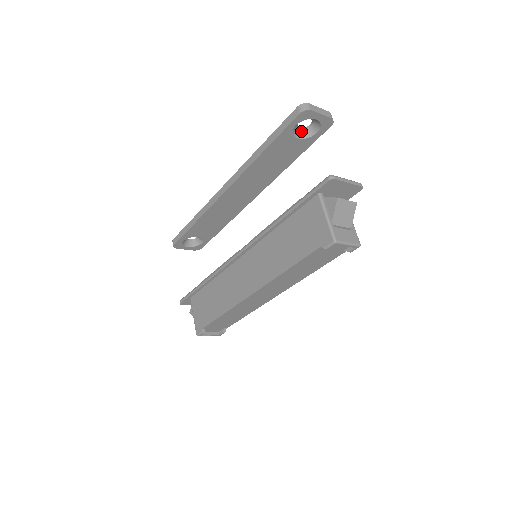
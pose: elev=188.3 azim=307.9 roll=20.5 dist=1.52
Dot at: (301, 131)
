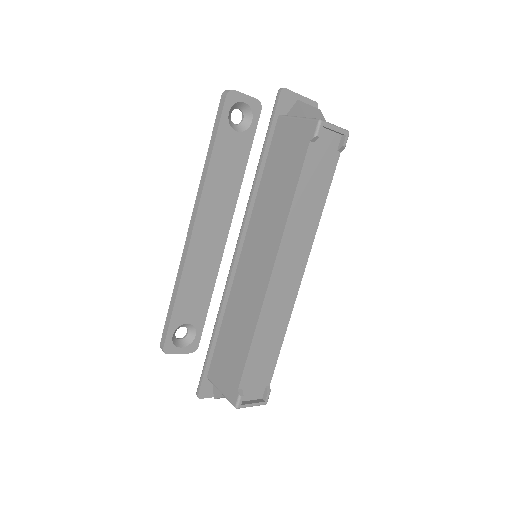
Dot at: (237, 126)
